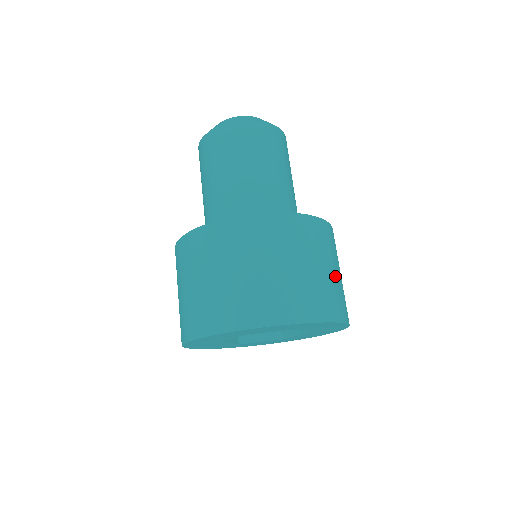
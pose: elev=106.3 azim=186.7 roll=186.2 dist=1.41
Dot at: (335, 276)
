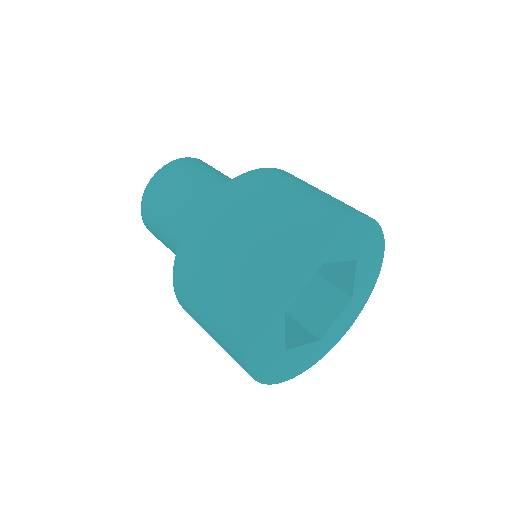
Dot at: occluded
